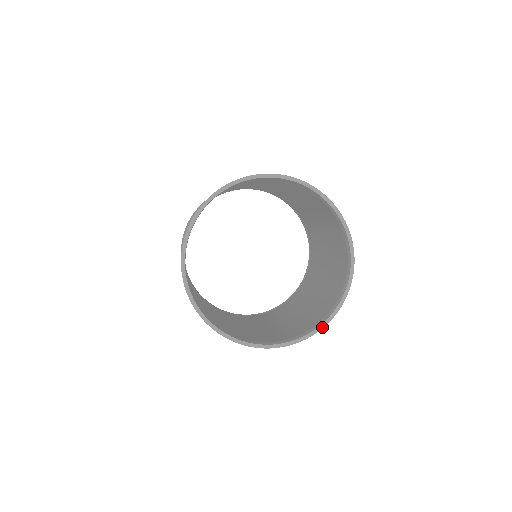
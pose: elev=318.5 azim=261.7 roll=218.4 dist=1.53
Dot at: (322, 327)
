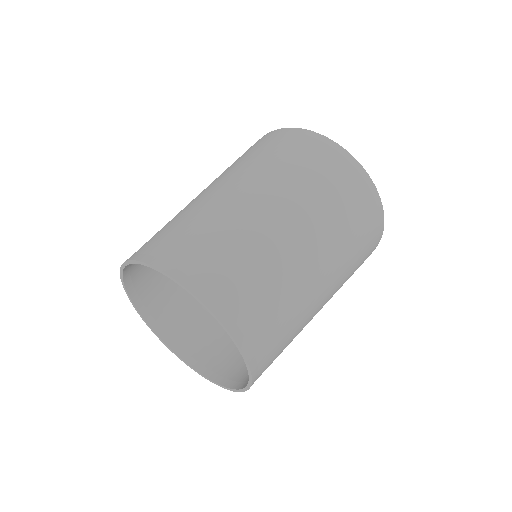
Dot at: (209, 380)
